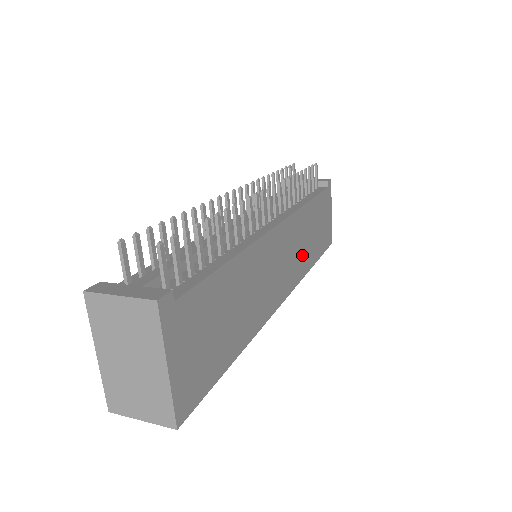
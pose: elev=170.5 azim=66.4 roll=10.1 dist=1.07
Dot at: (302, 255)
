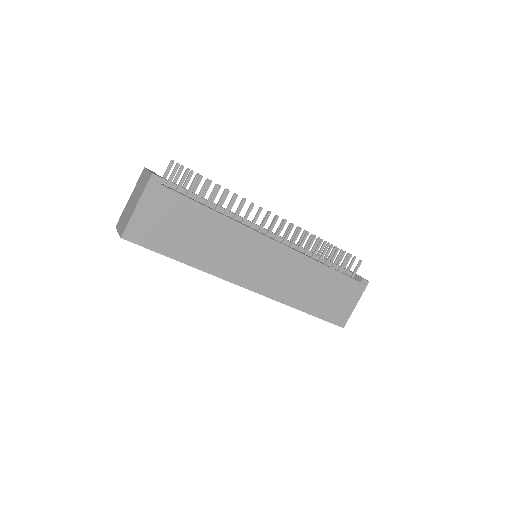
Dot at: (291, 288)
